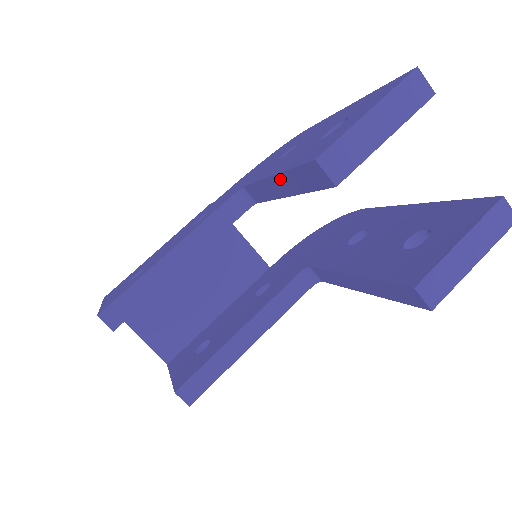
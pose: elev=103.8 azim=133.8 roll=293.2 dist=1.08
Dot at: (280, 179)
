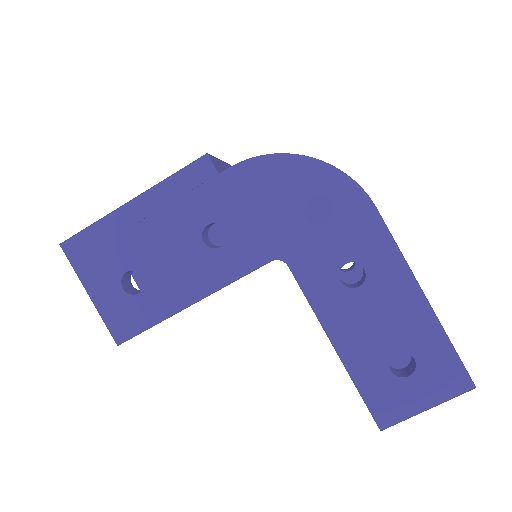
Dot at: (341, 360)
